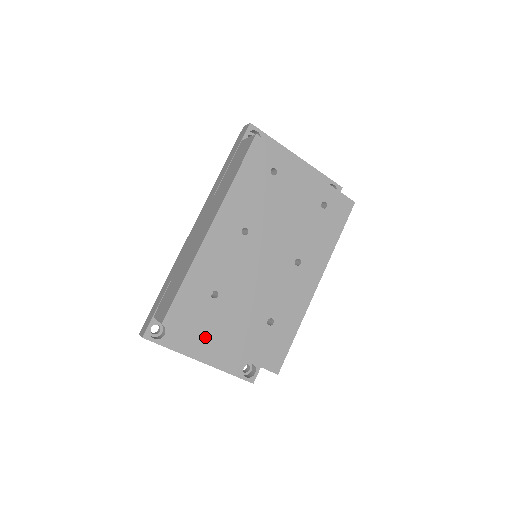
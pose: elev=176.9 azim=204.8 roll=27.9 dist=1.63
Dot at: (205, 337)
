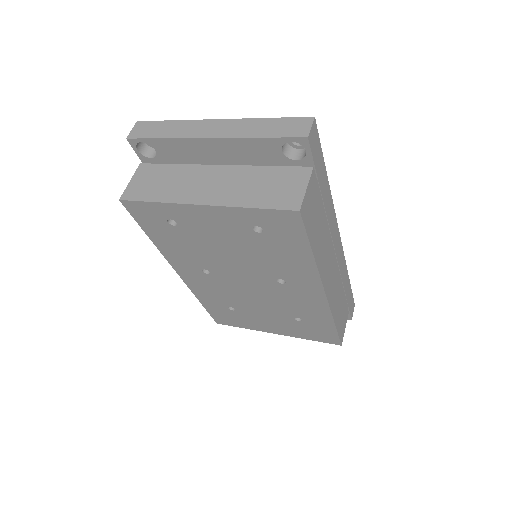
Dot at: (253, 328)
